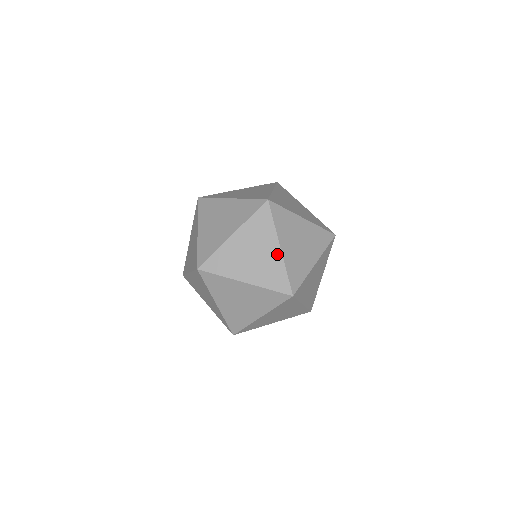
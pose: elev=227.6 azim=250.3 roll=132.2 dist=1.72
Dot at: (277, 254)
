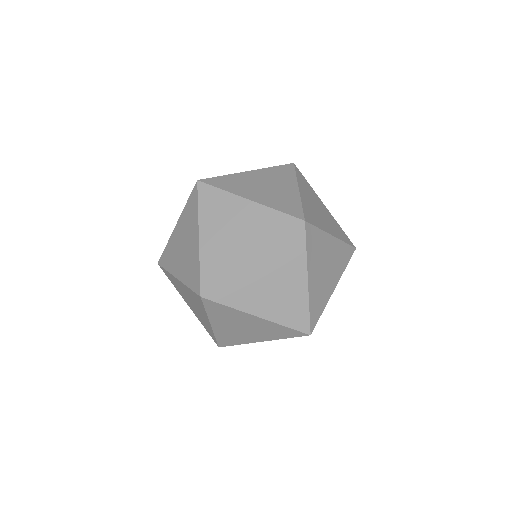
Dot at: (252, 207)
